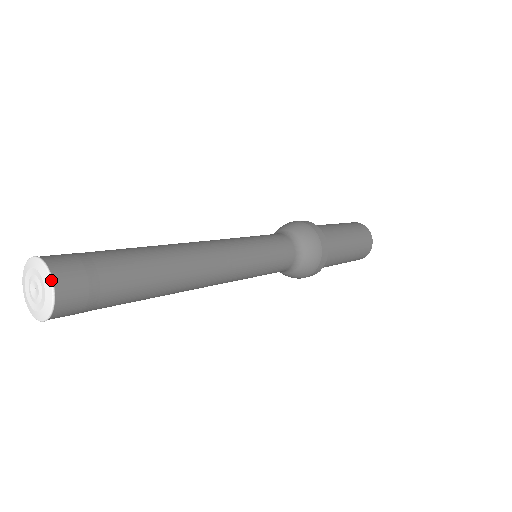
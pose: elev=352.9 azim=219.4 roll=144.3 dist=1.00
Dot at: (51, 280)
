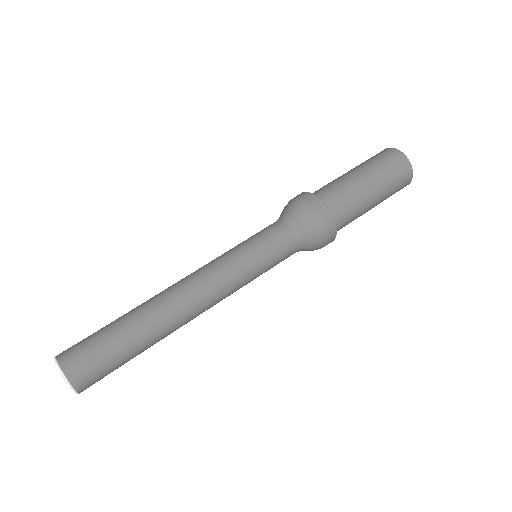
Dot at: occluded
